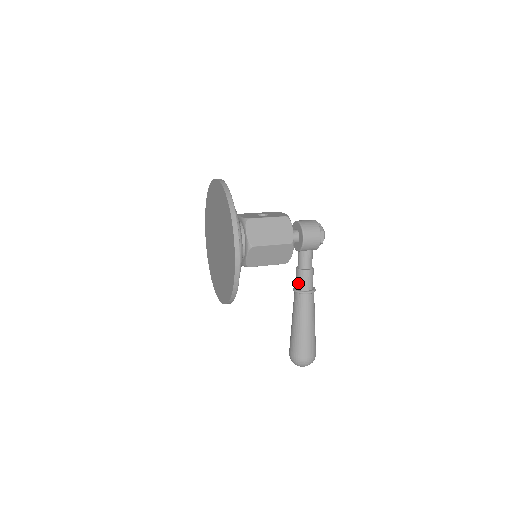
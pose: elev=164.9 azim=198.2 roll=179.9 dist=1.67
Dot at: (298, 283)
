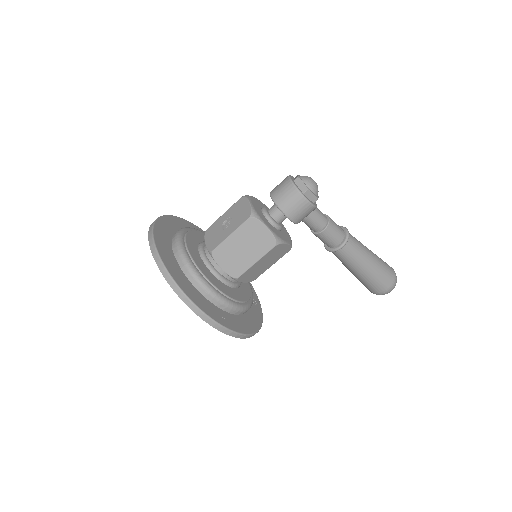
Dot at: occluded
